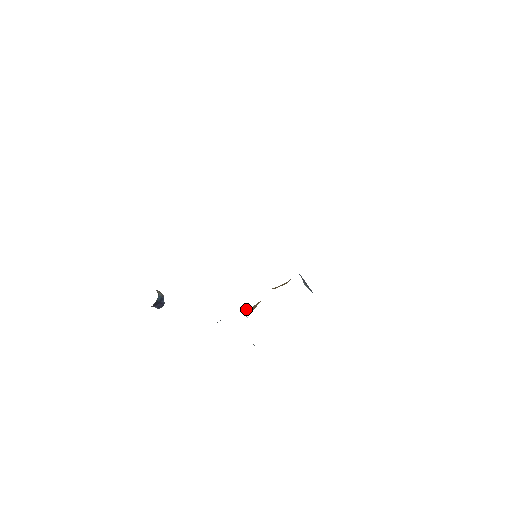
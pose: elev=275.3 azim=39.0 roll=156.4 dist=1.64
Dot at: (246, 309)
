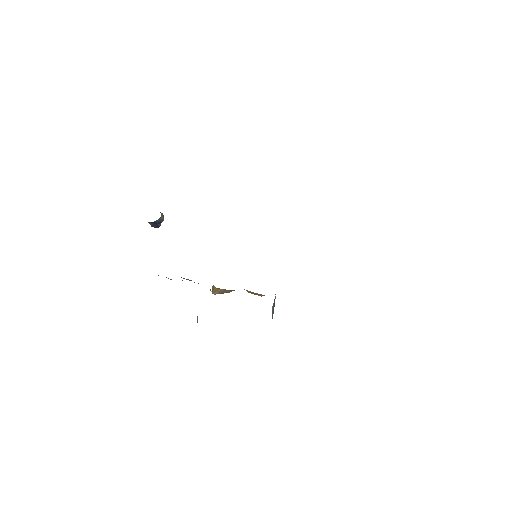
Dot at: (215, 287)
